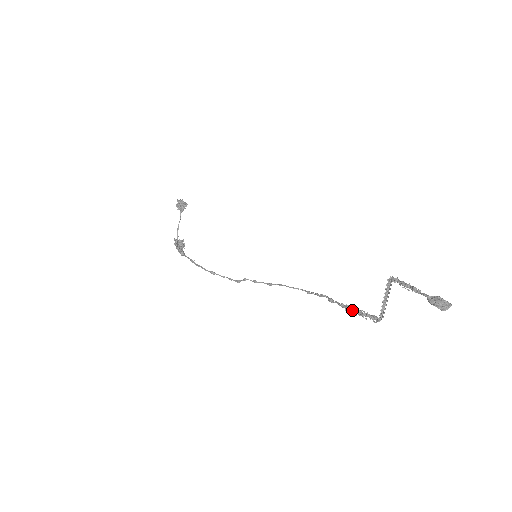
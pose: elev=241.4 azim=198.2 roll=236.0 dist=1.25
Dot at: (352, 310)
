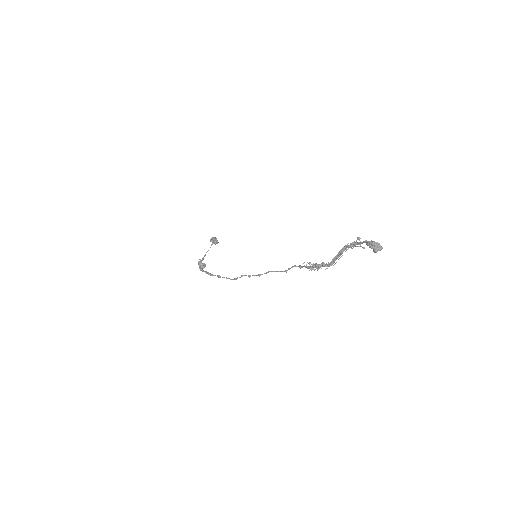
Dot at: (313, 266)
